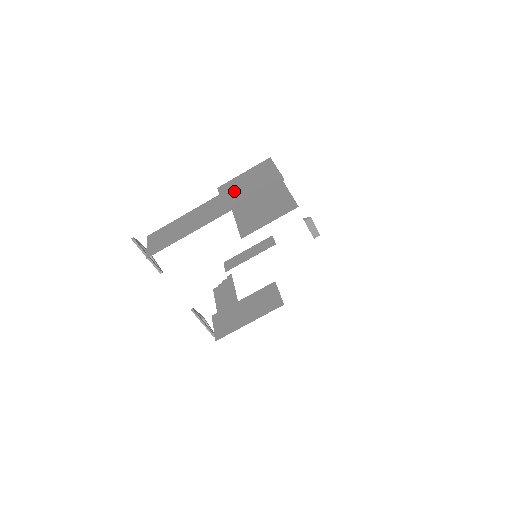
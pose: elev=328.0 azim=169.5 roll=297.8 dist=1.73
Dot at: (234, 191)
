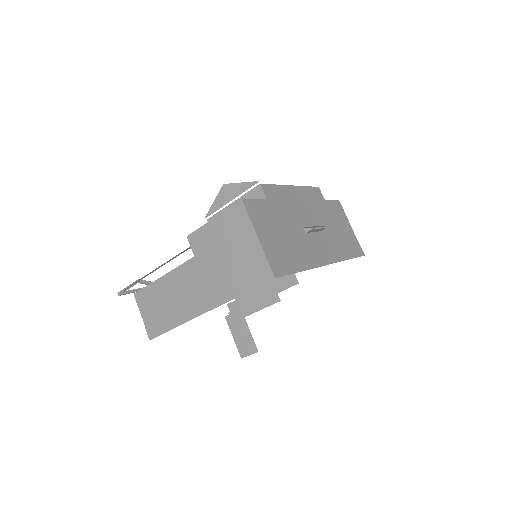
Dot at: (212, 262)
